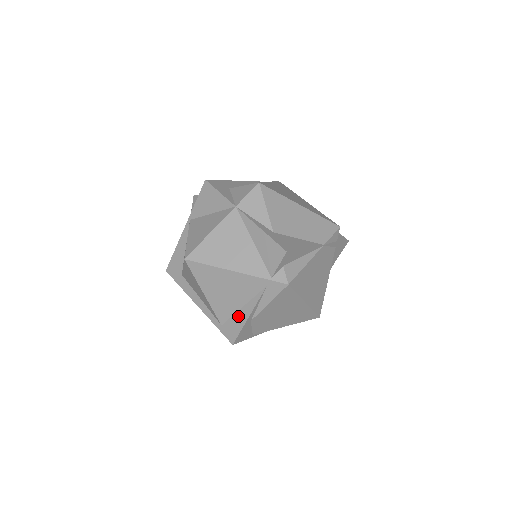
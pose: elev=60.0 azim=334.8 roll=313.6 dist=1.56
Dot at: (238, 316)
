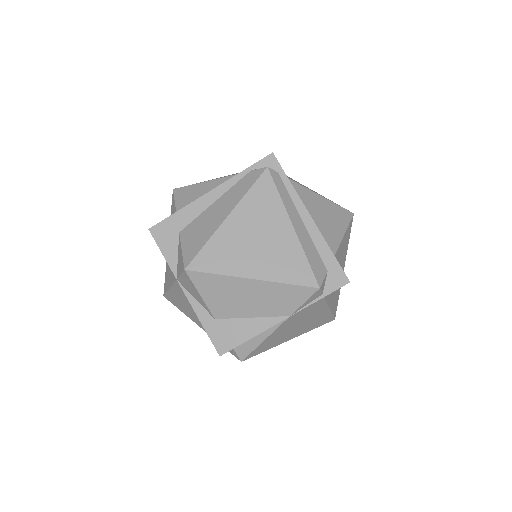
Dot at: occluded
